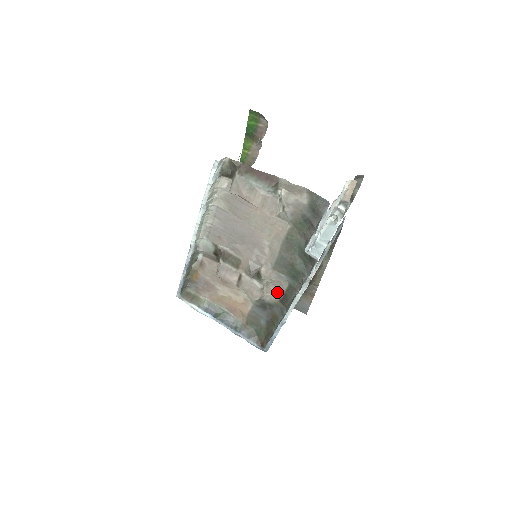
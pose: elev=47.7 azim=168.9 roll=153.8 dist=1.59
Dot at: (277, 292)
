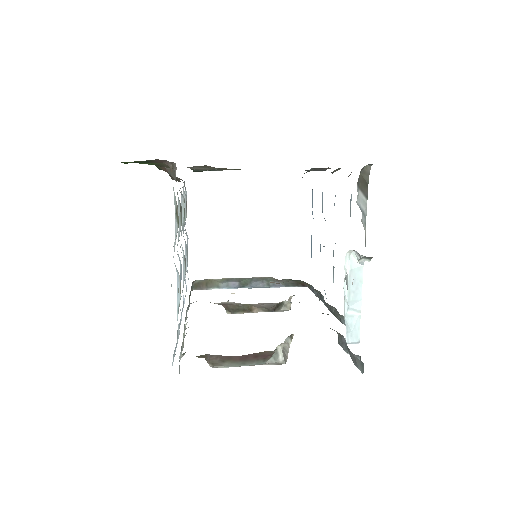
Dot at: occluded
